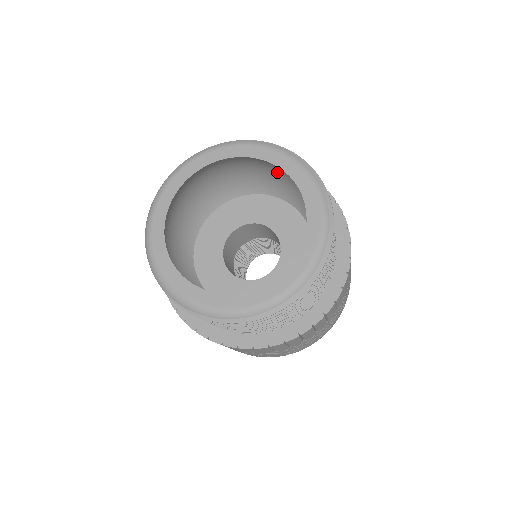
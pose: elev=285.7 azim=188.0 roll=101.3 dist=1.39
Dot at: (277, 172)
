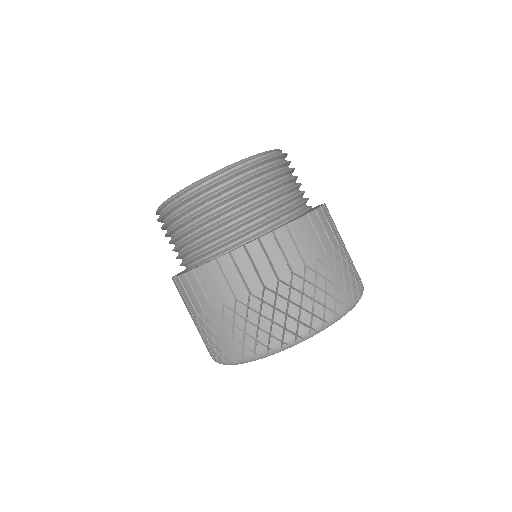
Dot at: occluded
